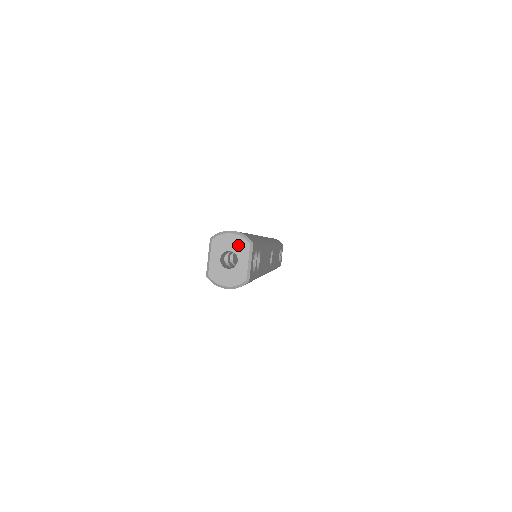
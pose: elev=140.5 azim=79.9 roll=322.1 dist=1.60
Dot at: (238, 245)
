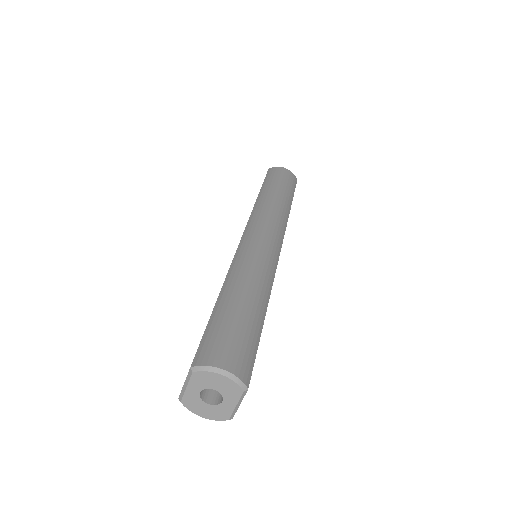
Dot at: (227, 388)
